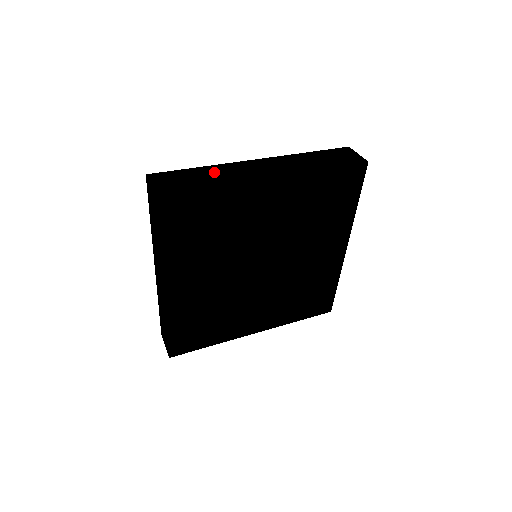
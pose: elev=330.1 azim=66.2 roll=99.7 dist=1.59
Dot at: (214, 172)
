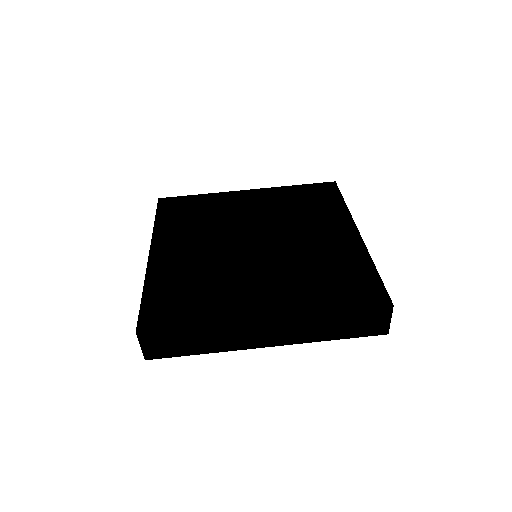
Dot at: (210, 336)
